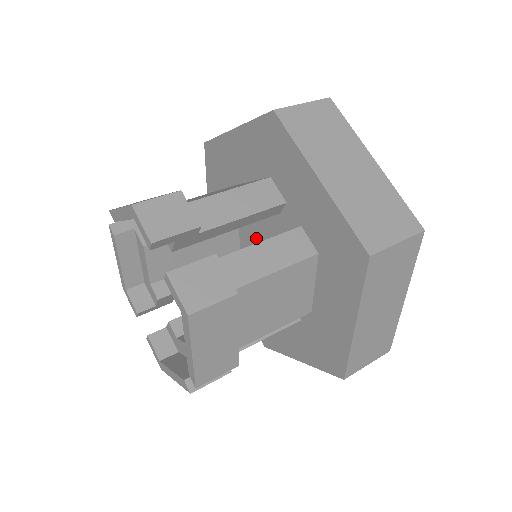
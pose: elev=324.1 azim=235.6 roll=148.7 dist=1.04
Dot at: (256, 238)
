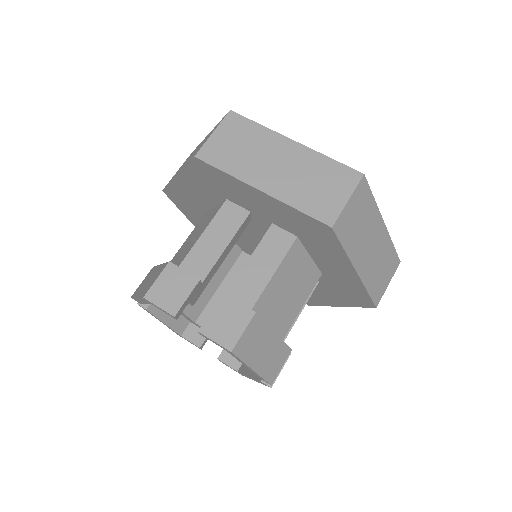
Dot at: (248, 240)
